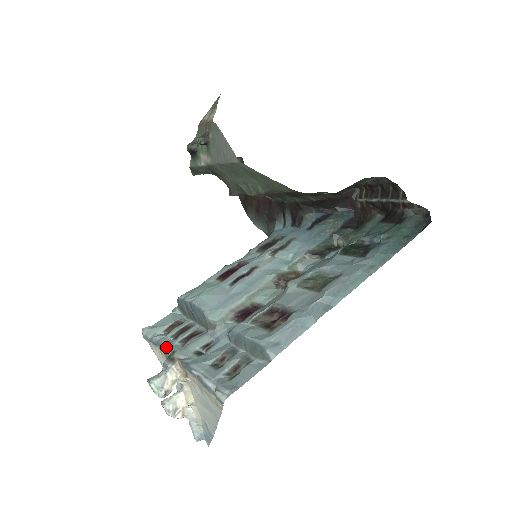
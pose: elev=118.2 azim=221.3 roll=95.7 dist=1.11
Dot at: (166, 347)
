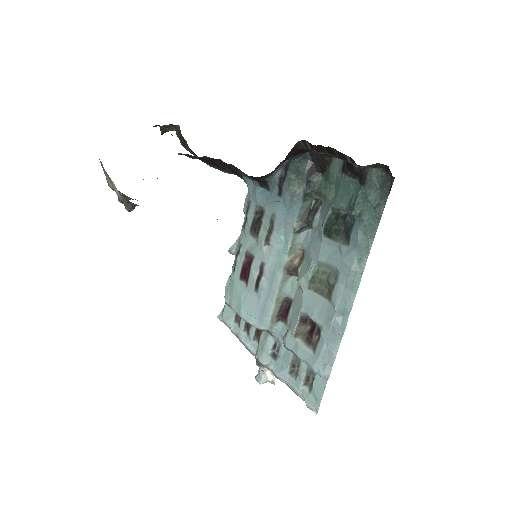
Dot at: (248, 348)
